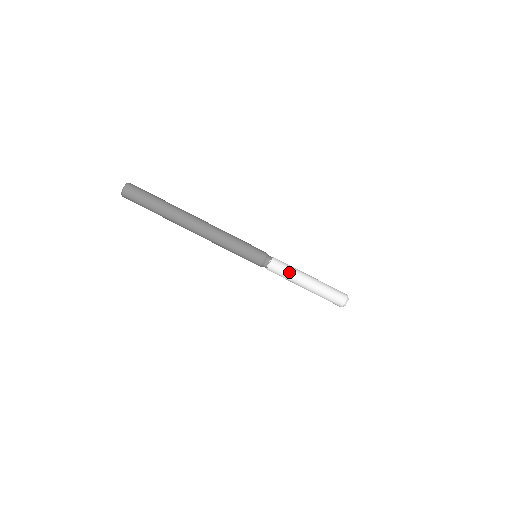
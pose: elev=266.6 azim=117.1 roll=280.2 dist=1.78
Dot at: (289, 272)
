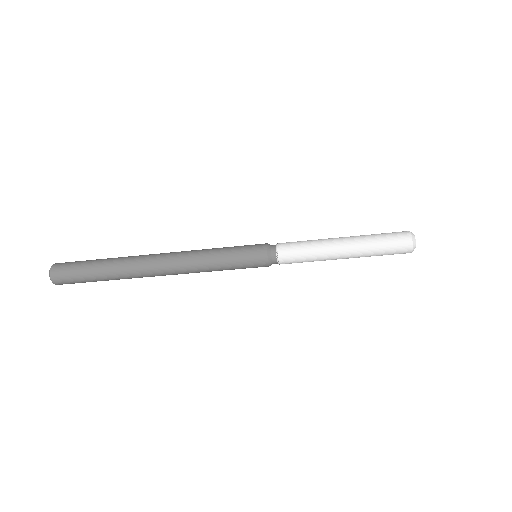
Dot at: (311, 260)
